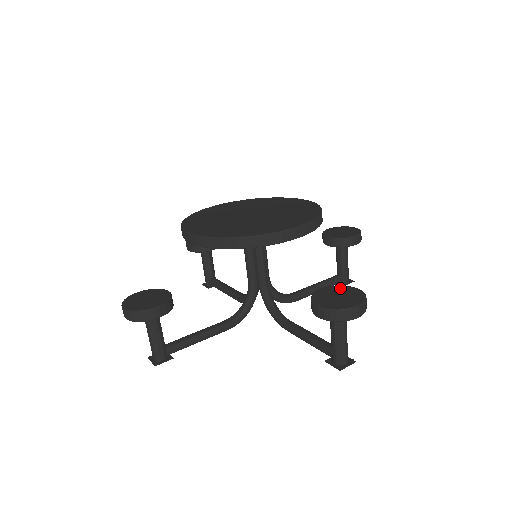
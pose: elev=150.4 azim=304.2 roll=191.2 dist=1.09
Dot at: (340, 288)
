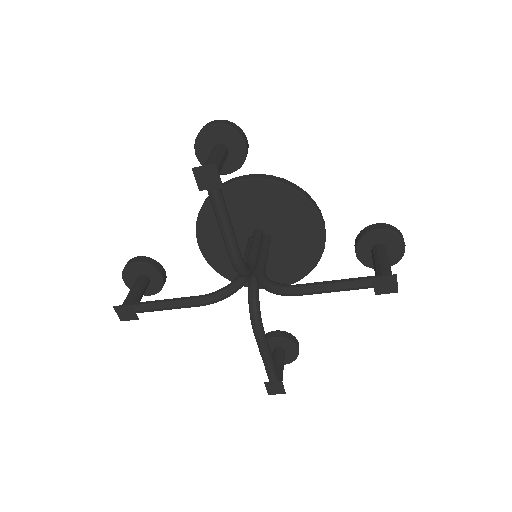
Dot at: occluded
